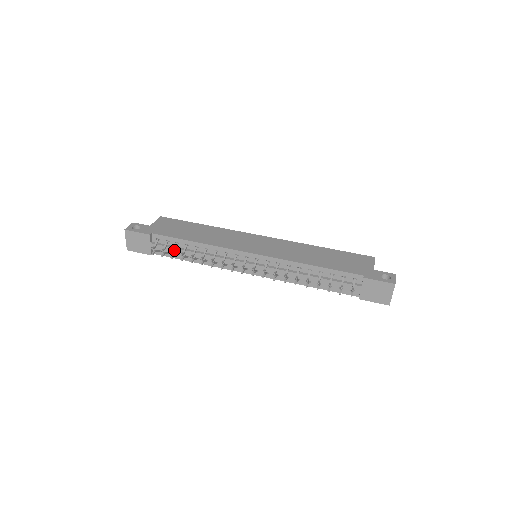
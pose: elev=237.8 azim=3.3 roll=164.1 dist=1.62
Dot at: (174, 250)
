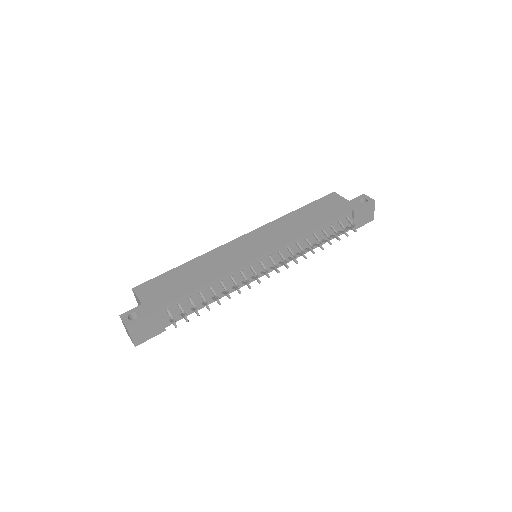
Dot at: (195, 306)
